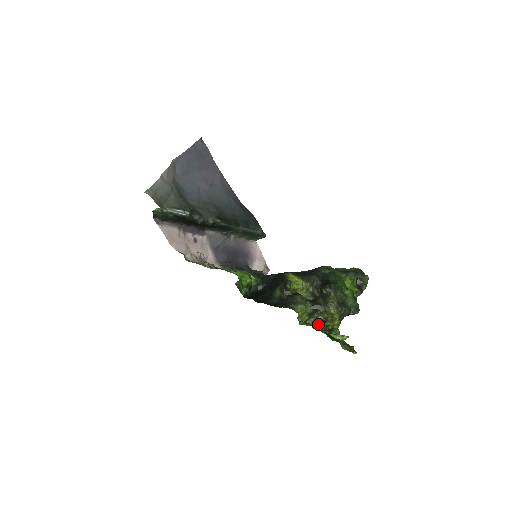
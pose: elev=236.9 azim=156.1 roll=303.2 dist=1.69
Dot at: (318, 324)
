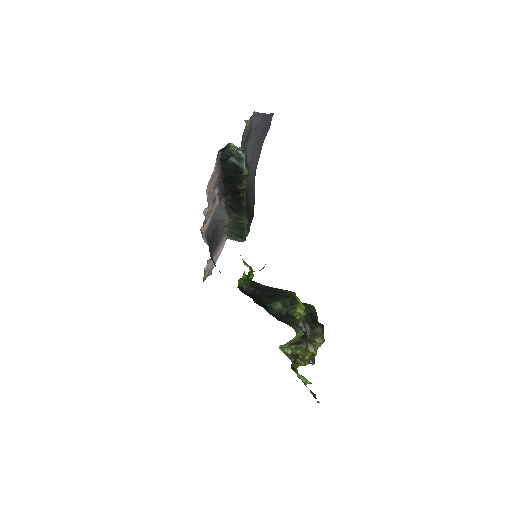
Dot at: (290, 356)
